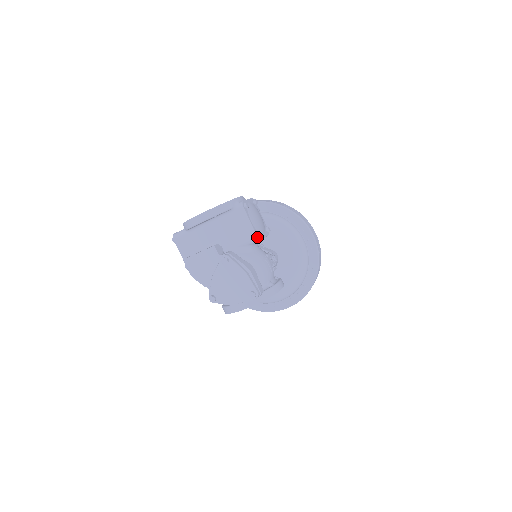
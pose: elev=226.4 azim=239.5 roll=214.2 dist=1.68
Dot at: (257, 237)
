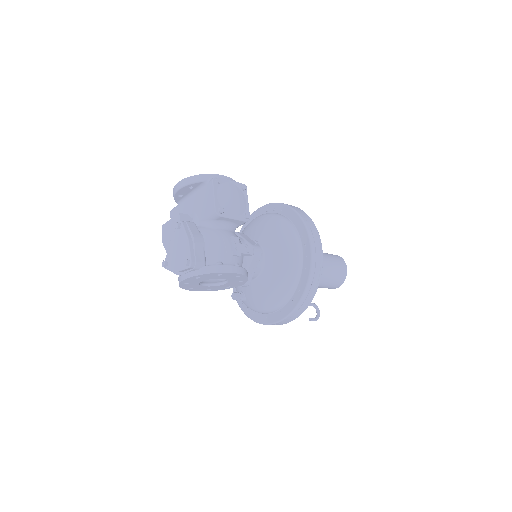
Dot at: (216, 211)
